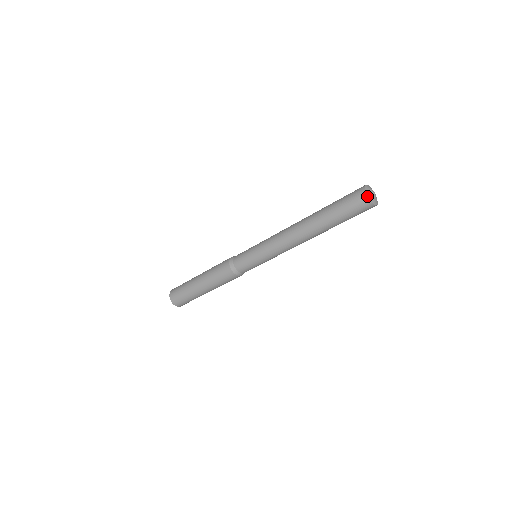
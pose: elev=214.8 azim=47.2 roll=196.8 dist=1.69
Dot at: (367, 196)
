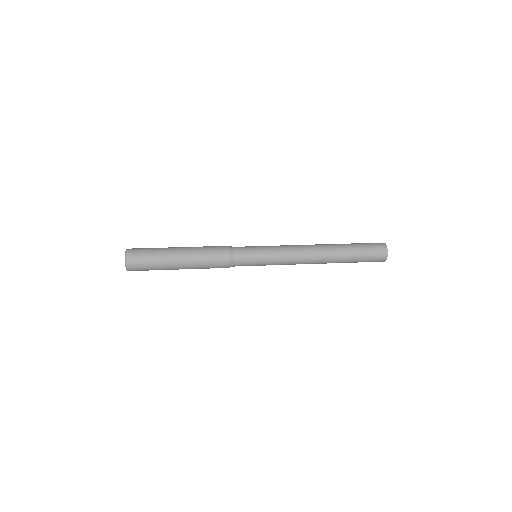
Dot at: (383, 261)
